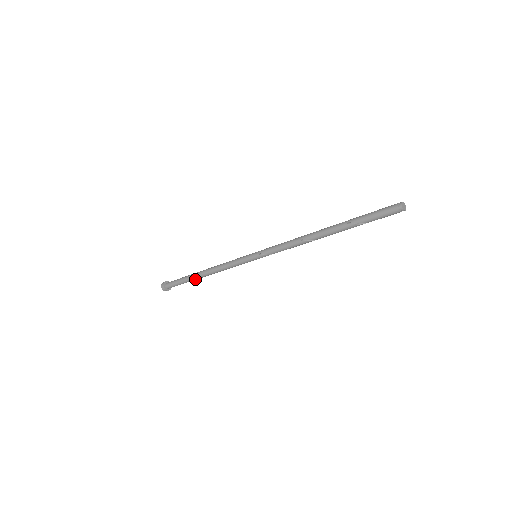
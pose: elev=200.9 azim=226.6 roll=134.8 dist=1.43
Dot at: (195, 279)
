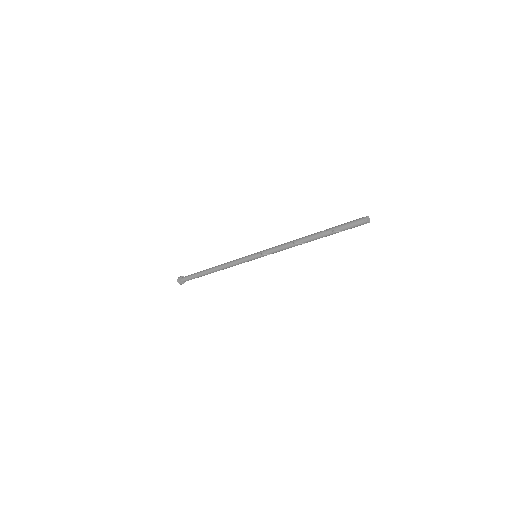
Dot at: (205, 274)
